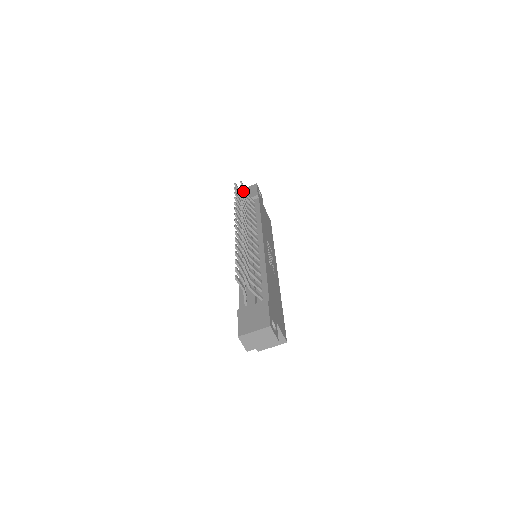
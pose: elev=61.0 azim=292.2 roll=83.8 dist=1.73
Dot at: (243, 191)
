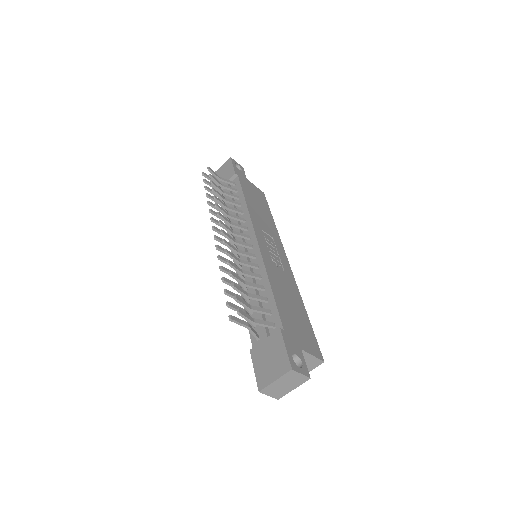
Dot at: (214, 180)
